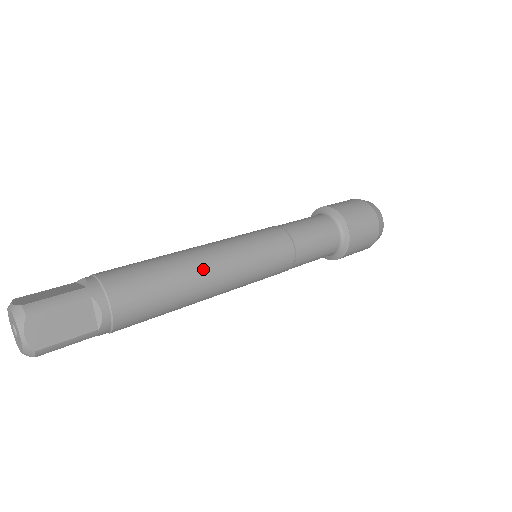
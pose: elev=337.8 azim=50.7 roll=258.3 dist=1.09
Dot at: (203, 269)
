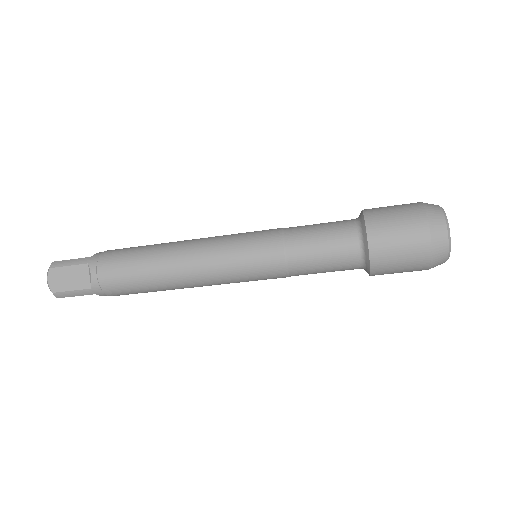
Dot at: (175, 256)
